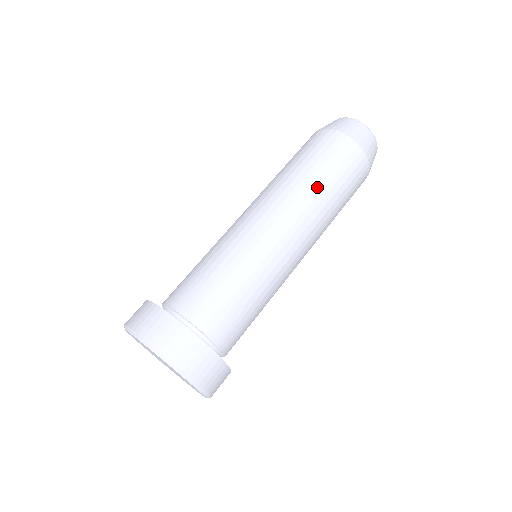
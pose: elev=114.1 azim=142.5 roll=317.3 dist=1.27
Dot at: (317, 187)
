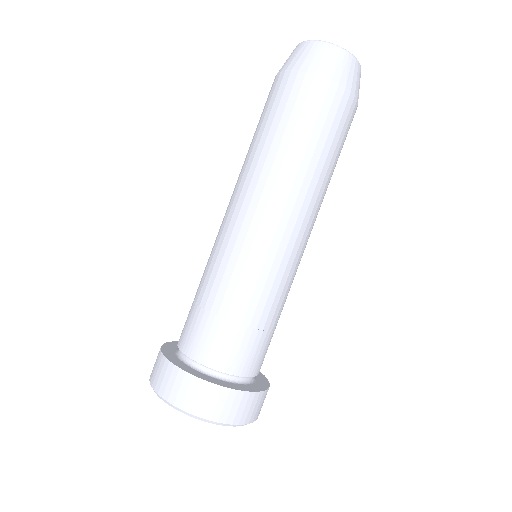
Dot at: (264, 152)
